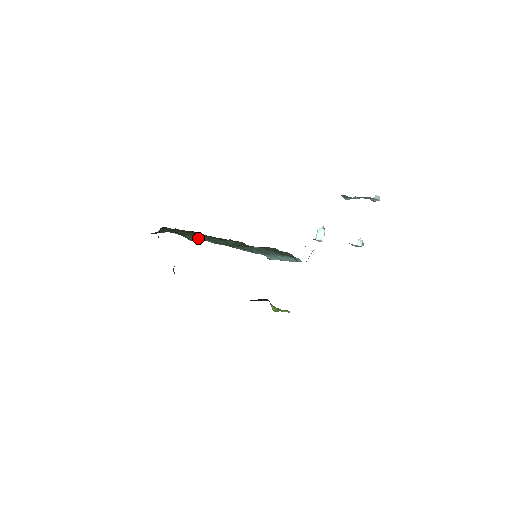
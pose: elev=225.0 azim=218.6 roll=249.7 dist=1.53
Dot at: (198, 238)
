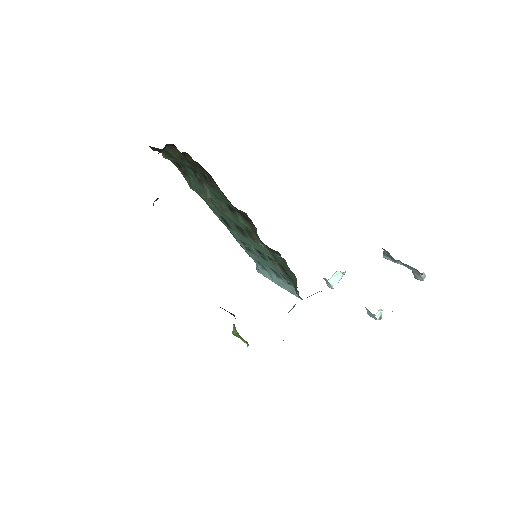
Dot at: (204, 189)
